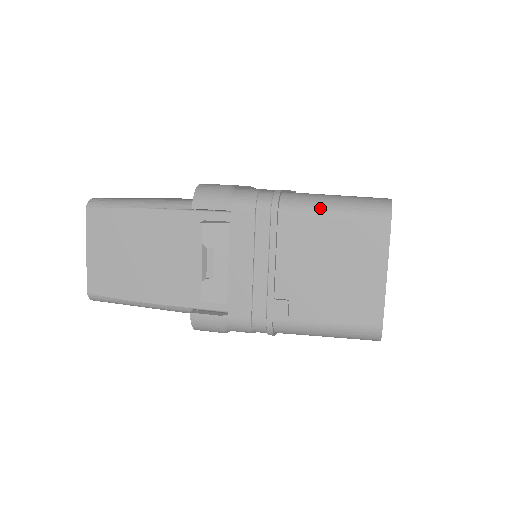
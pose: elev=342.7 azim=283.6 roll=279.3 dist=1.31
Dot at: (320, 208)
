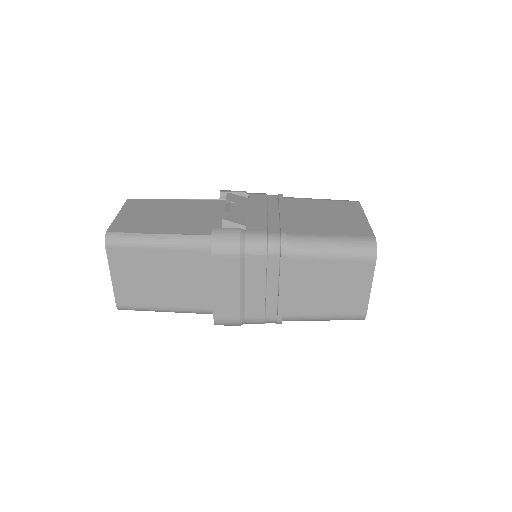
Dot at: occluded
